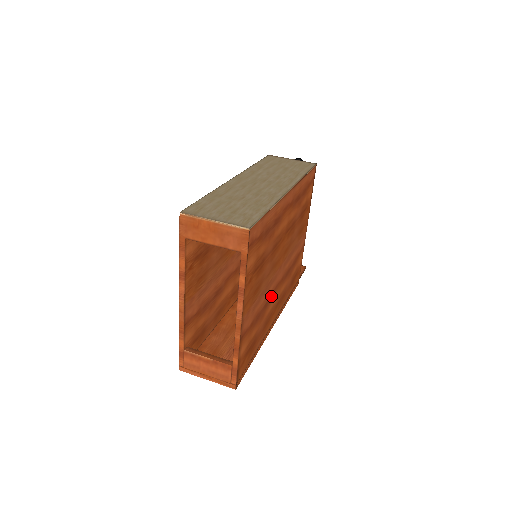
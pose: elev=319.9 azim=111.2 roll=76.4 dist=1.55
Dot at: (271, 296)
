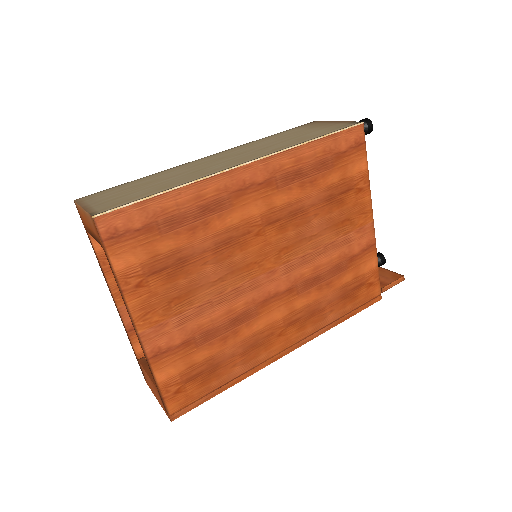
Dot at: (253, 310)
